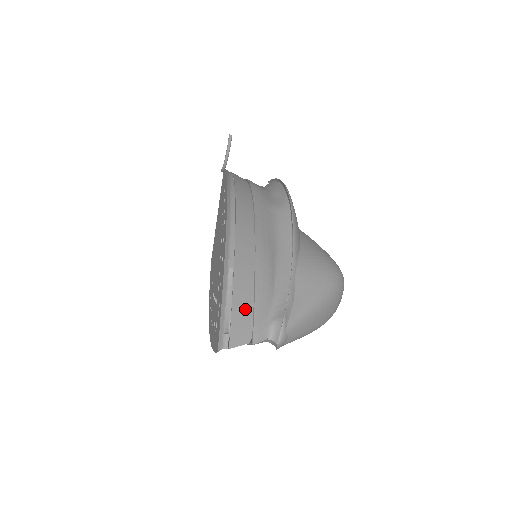
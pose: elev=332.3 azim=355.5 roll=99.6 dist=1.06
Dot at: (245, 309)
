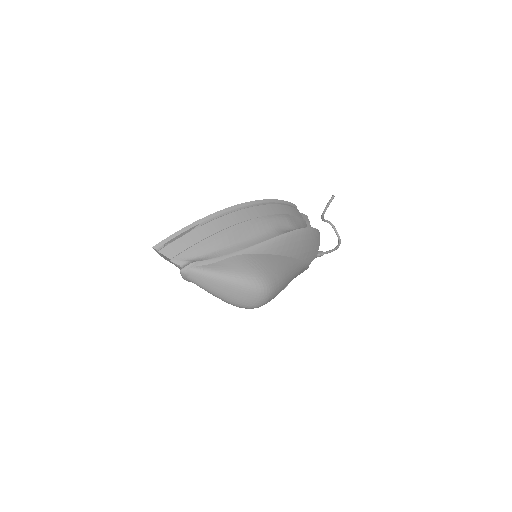
Dot at: (185, 245)
